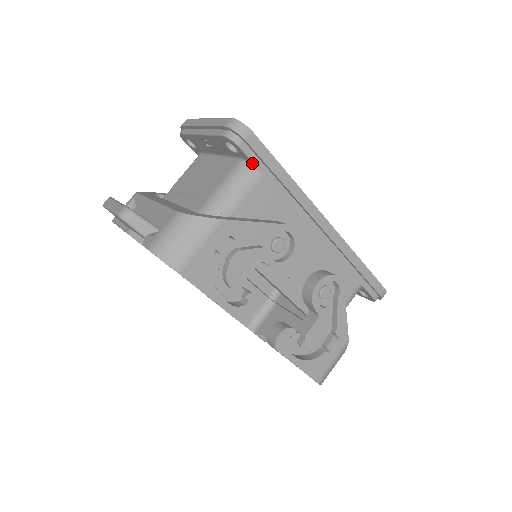
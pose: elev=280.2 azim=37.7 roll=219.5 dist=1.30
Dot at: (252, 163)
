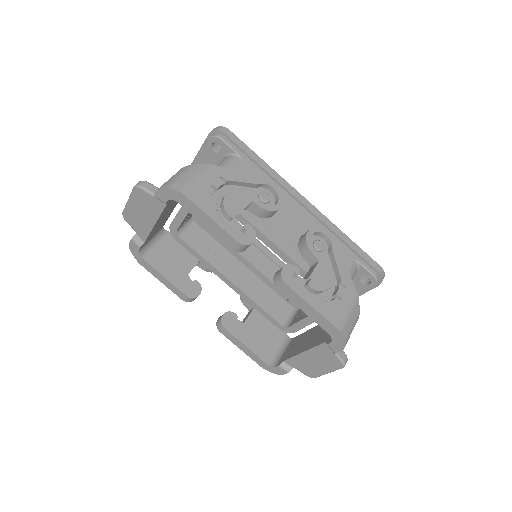
Dot at: (233, 152)
